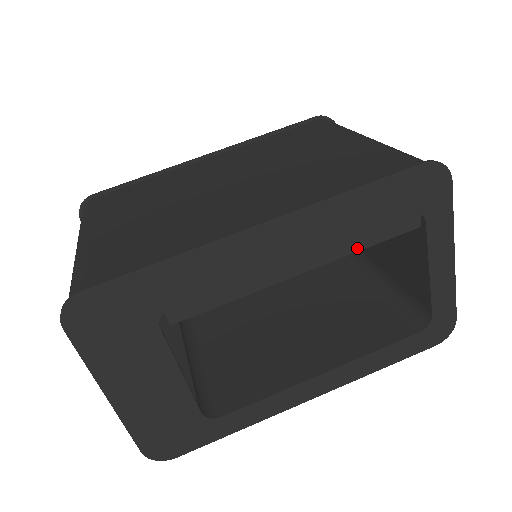
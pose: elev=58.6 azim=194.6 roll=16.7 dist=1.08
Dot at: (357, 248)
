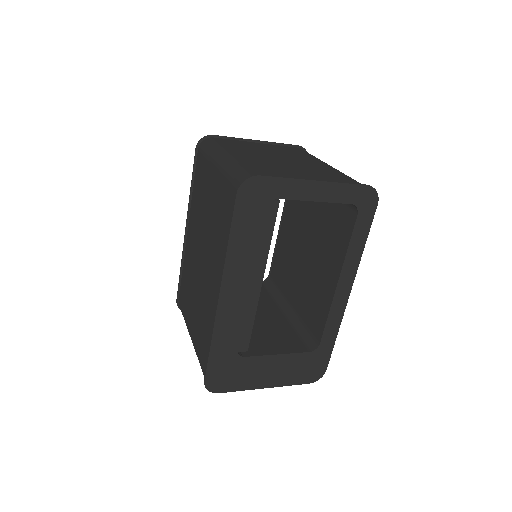
Dot at: (268, 246)
